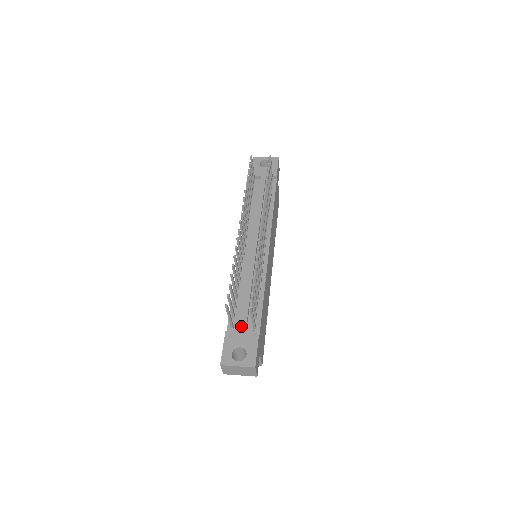
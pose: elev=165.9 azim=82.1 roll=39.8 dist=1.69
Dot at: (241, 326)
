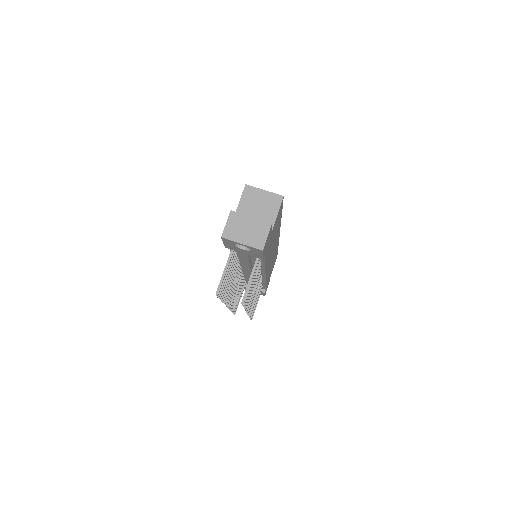
Dot at: occluded
